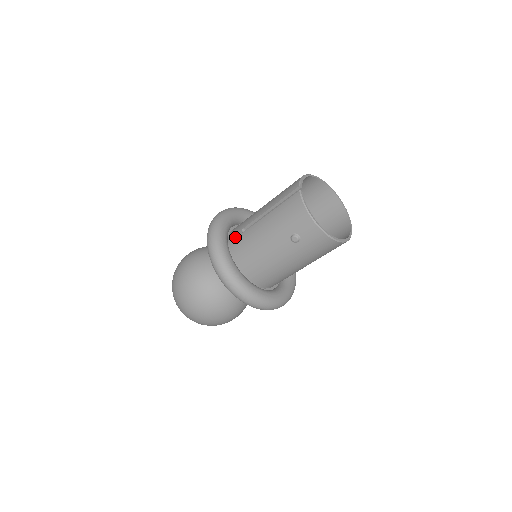
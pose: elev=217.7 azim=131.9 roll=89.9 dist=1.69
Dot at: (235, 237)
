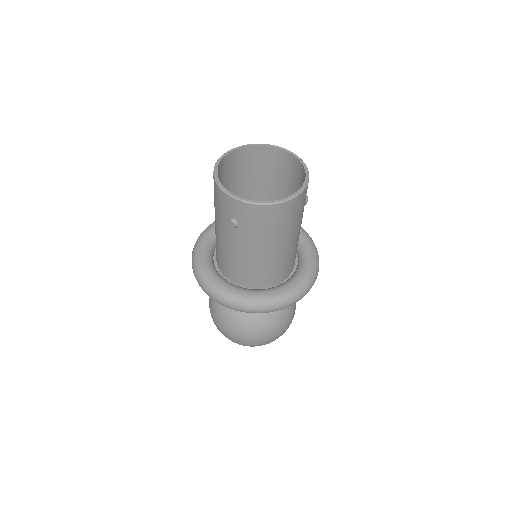
Dot at: occluded
